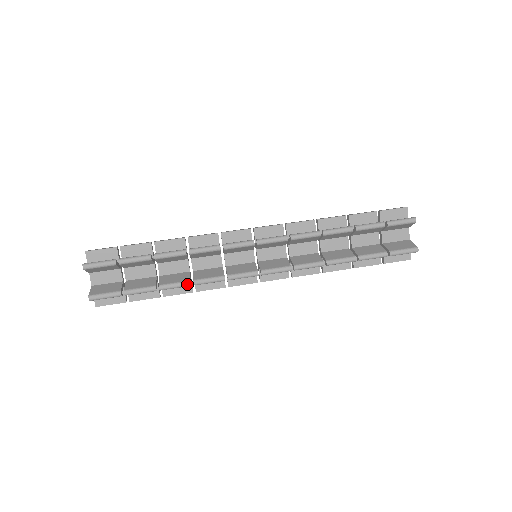
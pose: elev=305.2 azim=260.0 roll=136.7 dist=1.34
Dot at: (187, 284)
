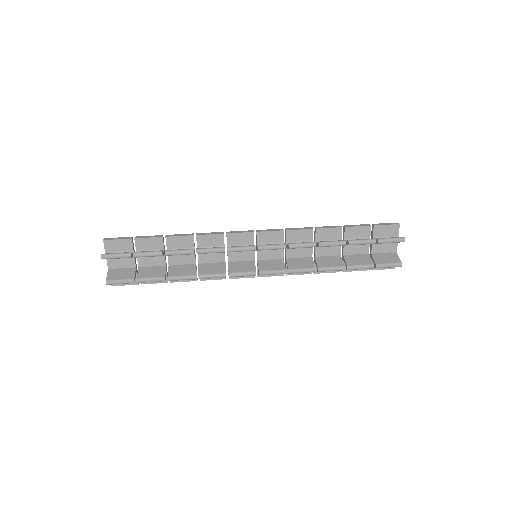
Dot at: (193, 278)
